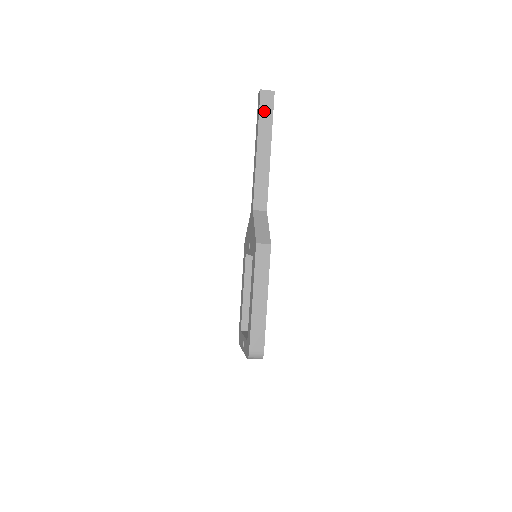
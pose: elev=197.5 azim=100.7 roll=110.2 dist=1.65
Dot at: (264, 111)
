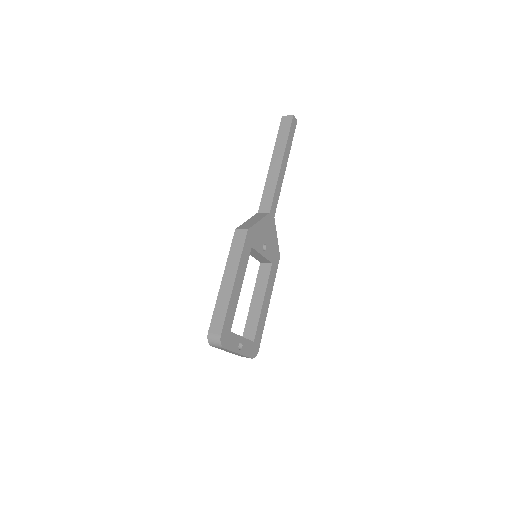
Dot at: (282, 132)
